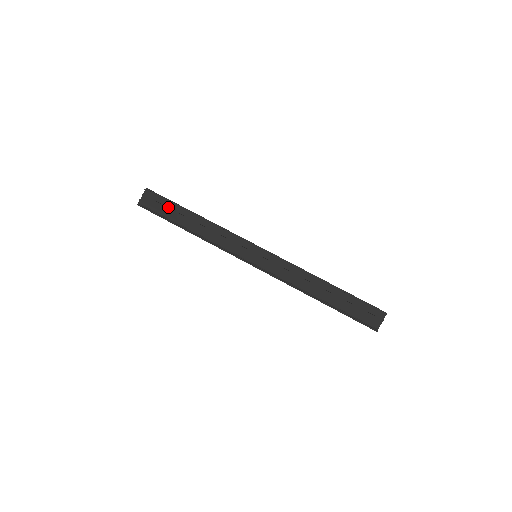
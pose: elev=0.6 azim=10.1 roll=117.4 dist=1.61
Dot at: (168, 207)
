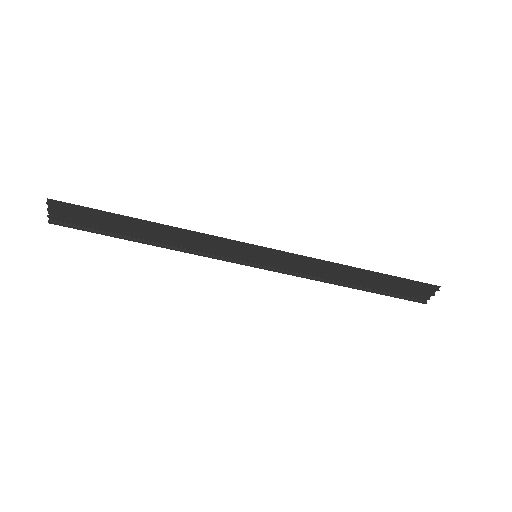
Dot at: (99, 218)
